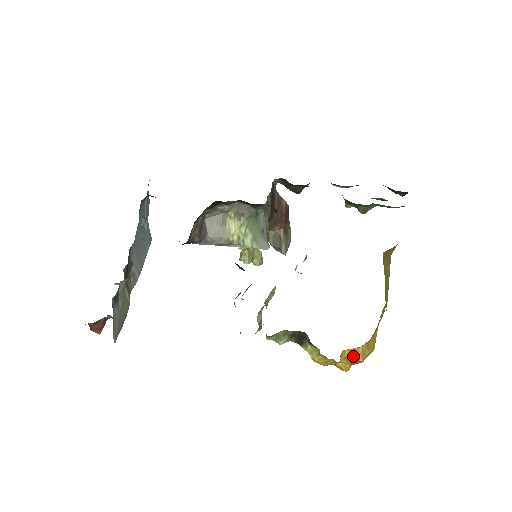
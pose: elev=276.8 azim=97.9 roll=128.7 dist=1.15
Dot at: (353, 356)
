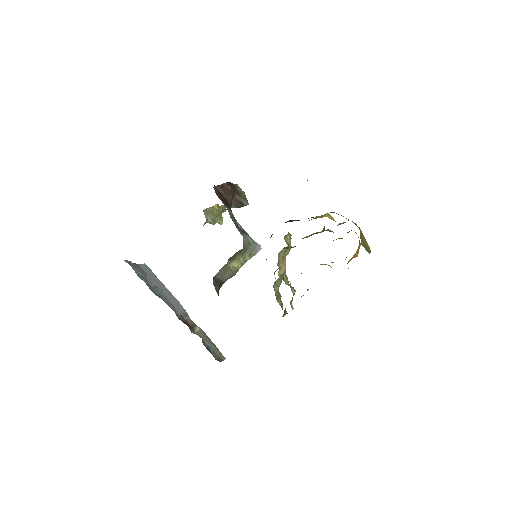
Dot at: occluded
